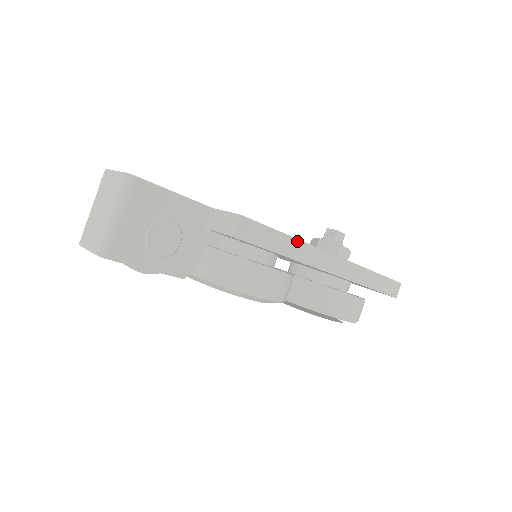
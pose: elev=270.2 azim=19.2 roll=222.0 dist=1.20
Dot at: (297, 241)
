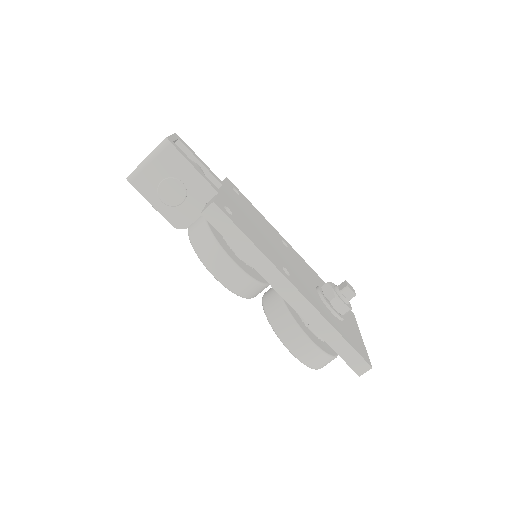
Dot at: (259, 252)
